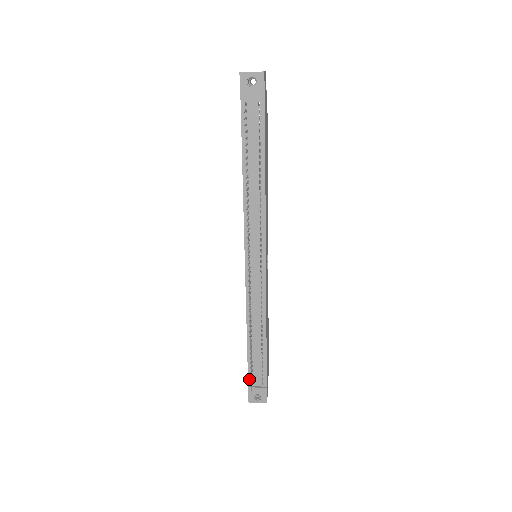
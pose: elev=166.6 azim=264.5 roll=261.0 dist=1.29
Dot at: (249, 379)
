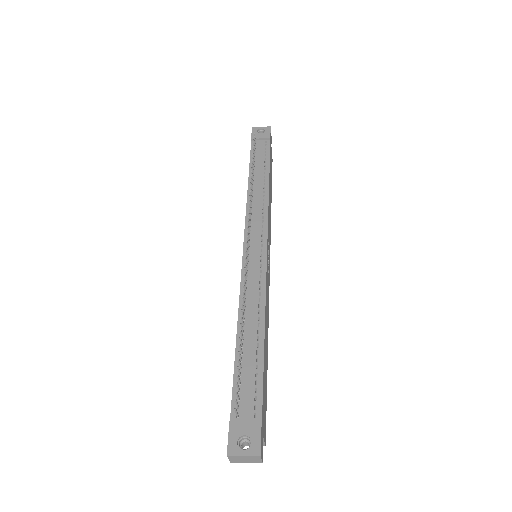
Dot at: (233, 408)
